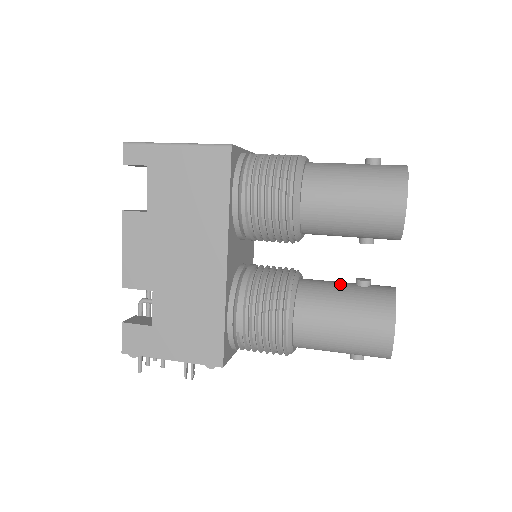
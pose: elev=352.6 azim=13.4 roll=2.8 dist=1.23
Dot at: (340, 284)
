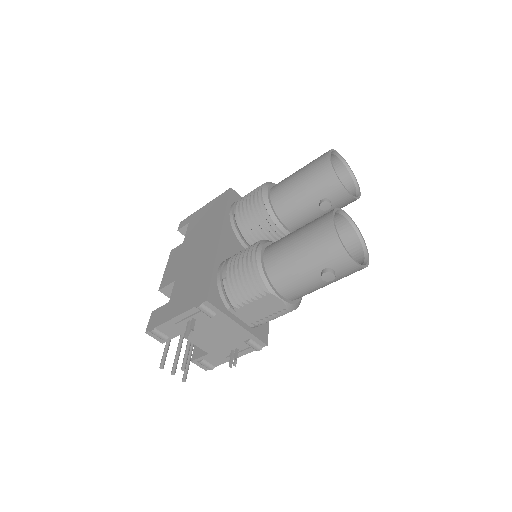
Dot at: occluded
